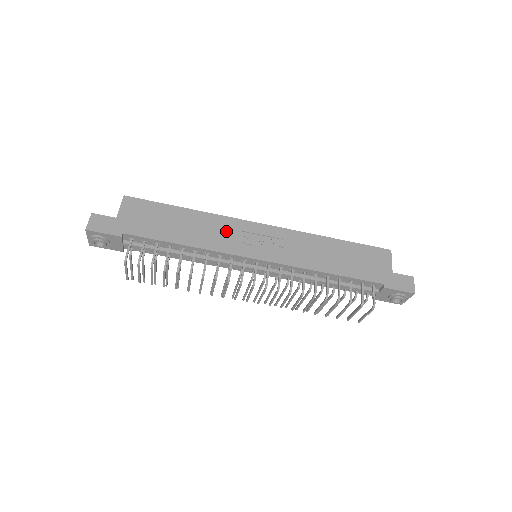
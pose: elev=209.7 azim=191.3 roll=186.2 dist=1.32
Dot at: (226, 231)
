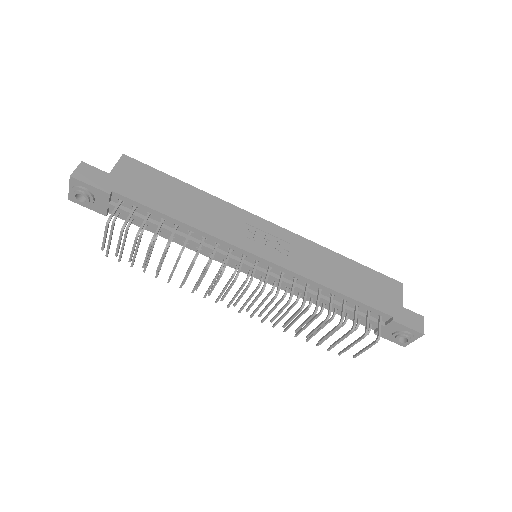
Dot at: (230, 219)
